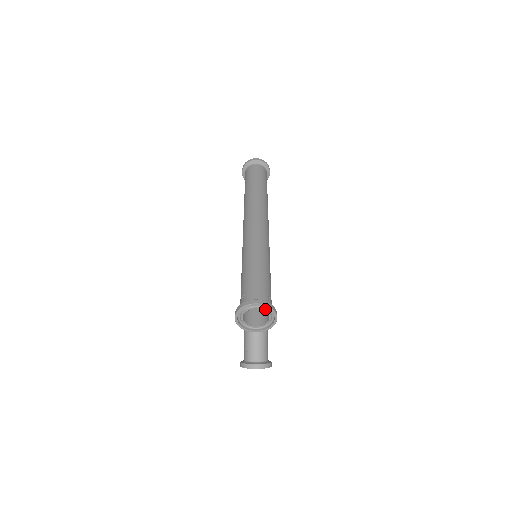
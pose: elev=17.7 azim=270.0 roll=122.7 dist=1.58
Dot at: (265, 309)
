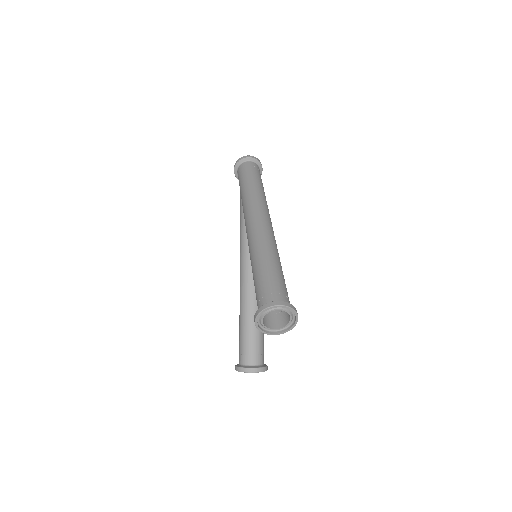
Dot at: (287, 311)
